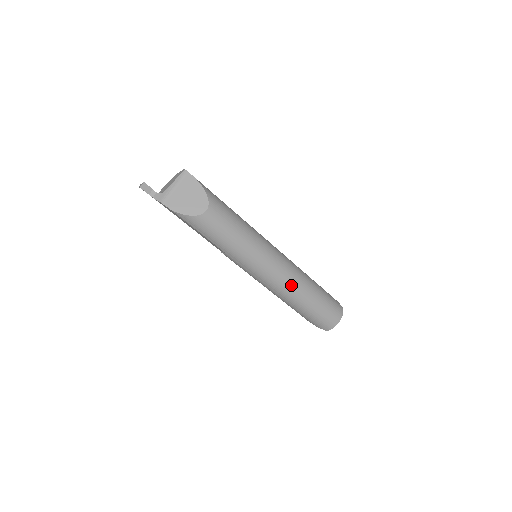
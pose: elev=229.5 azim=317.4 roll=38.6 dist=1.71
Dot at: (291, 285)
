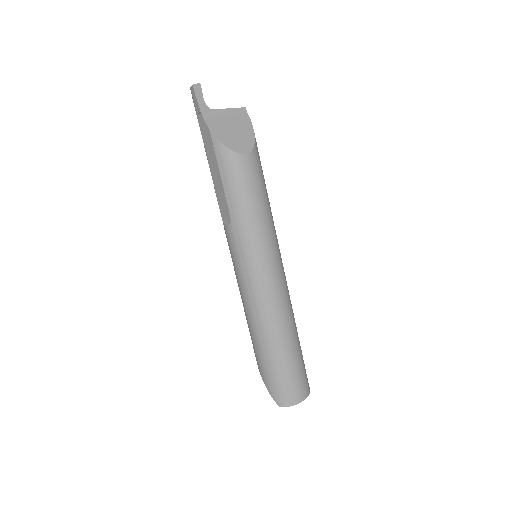
Dot at: (278, 312)
